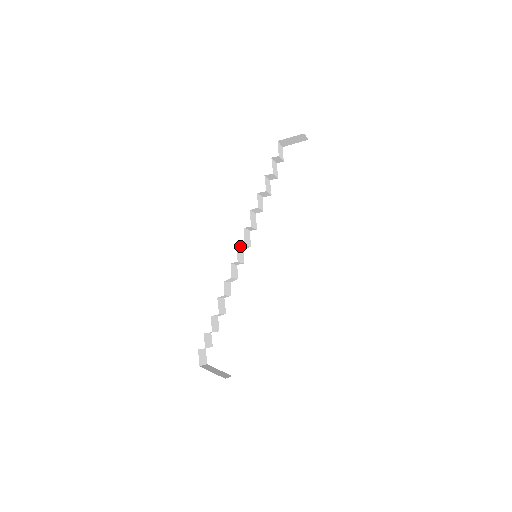
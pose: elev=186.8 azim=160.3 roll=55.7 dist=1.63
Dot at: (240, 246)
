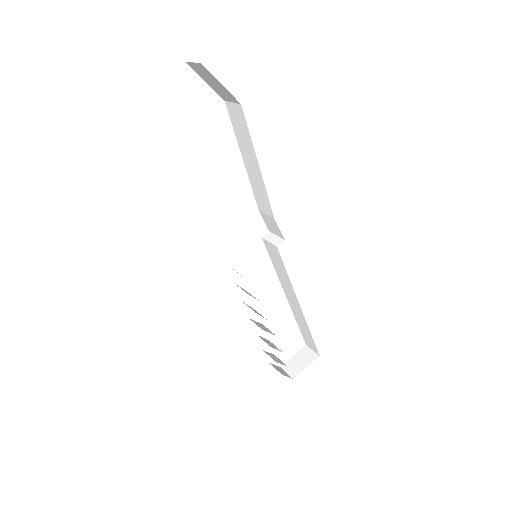
Dot at: occluded
